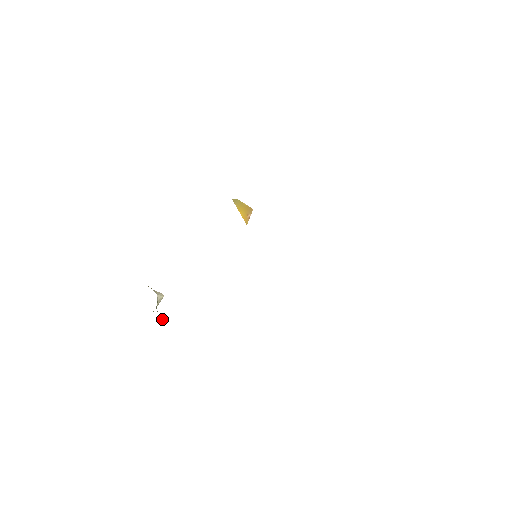
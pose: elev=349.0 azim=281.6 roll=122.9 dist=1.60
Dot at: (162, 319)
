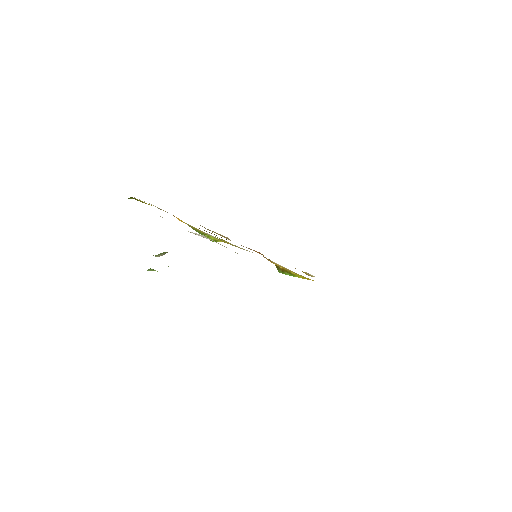
Dot at: occluded
